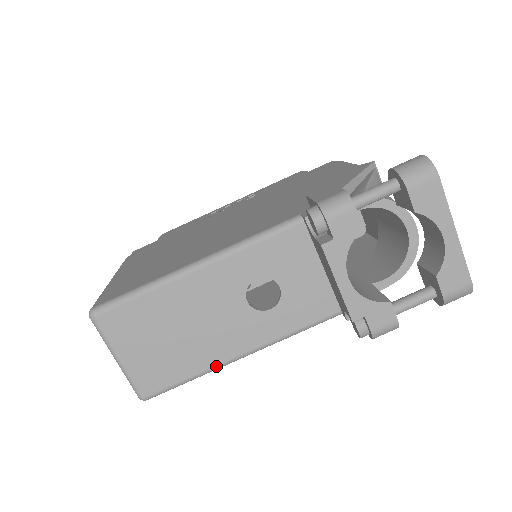
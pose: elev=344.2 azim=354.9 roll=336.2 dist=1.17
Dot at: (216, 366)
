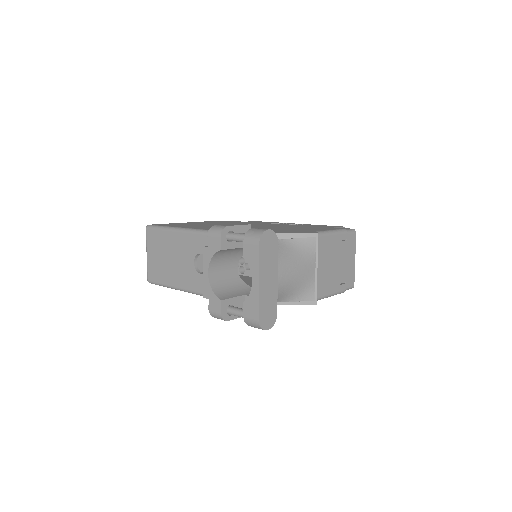
Dot at: (174, 287)
